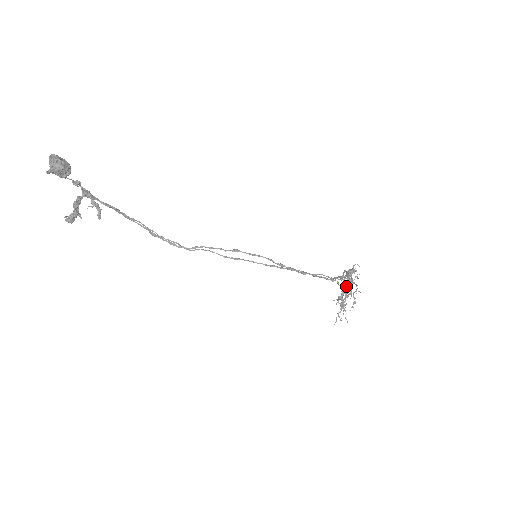
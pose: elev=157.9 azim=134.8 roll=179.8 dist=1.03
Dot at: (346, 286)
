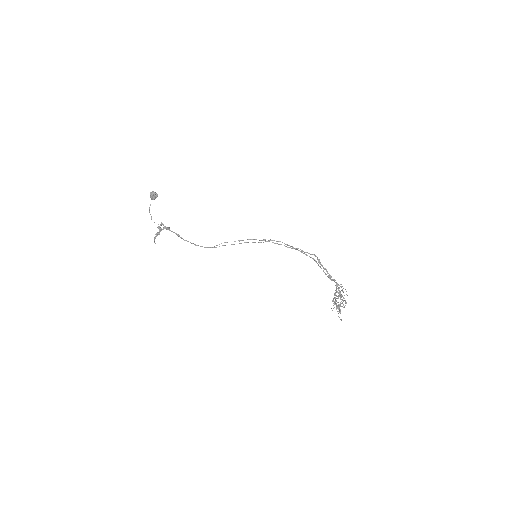
Dot at: (337, 296)
